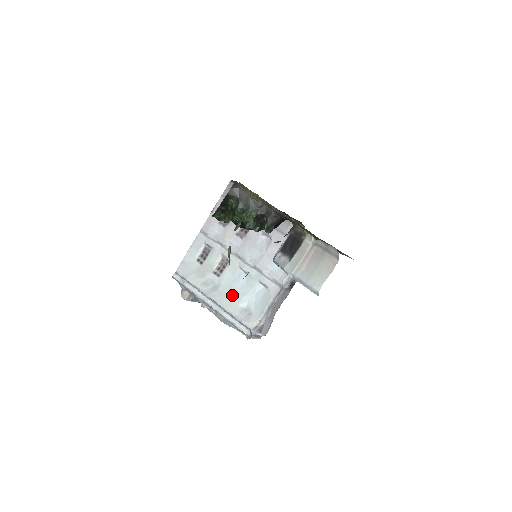
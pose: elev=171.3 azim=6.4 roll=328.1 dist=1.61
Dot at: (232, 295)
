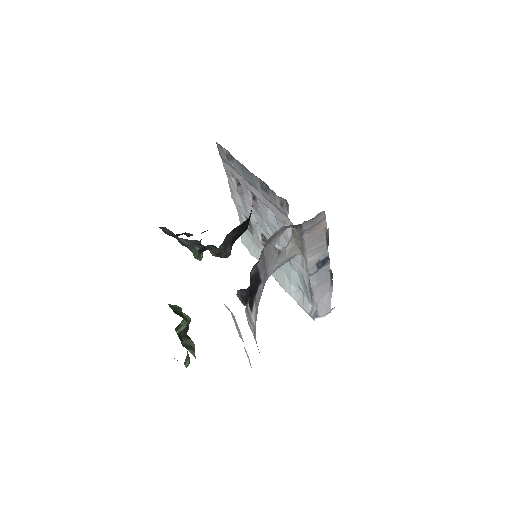
Dot at: (283, 273)
